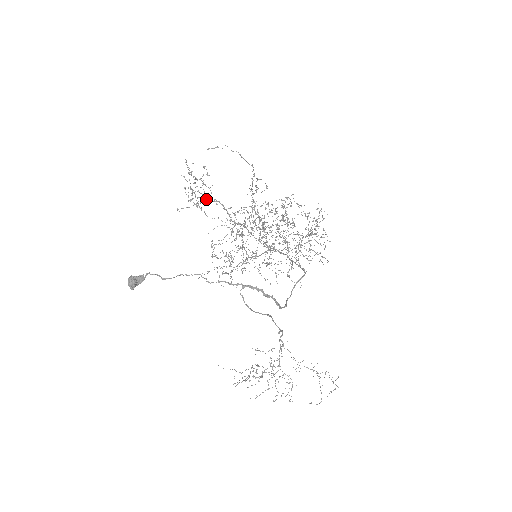
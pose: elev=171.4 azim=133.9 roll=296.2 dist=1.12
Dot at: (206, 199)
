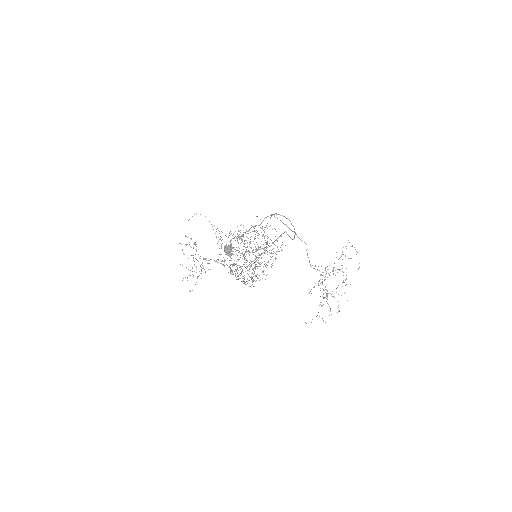
Dot at: occluded
